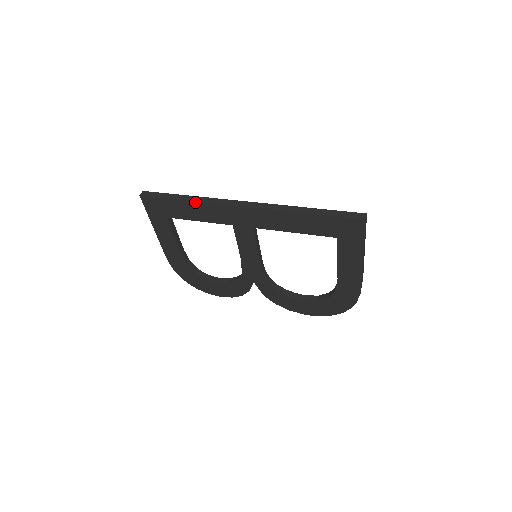
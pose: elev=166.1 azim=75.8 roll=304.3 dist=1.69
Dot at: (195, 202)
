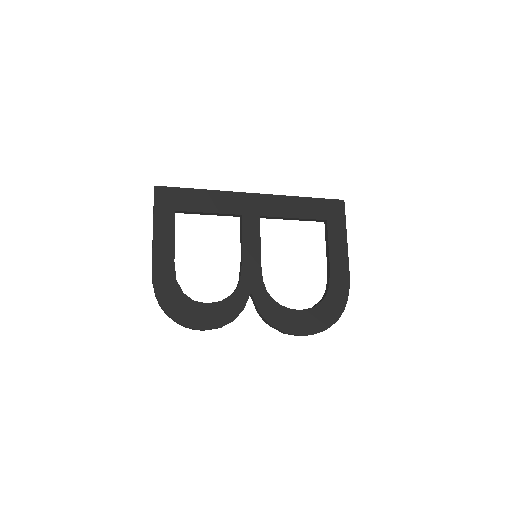
Dot at: (211, 191)
